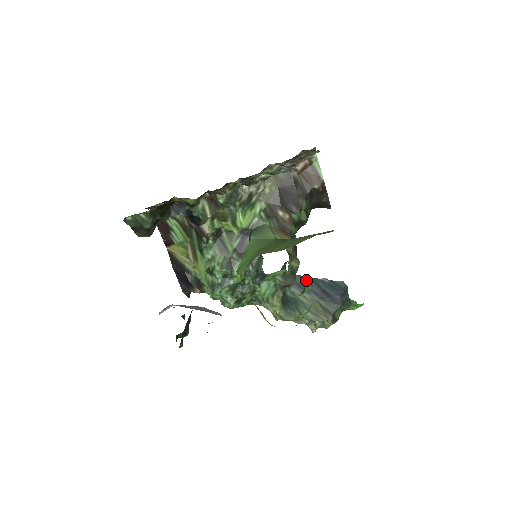
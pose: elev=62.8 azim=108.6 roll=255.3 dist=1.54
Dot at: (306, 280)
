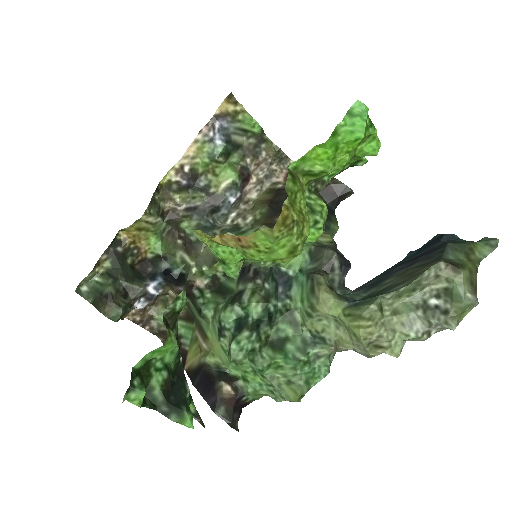
Dot at: (382, 275)
